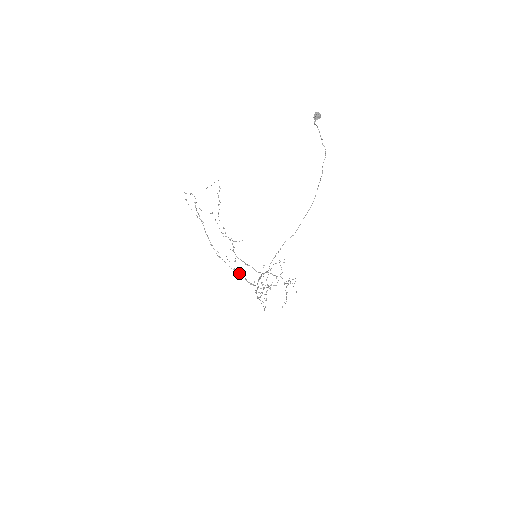
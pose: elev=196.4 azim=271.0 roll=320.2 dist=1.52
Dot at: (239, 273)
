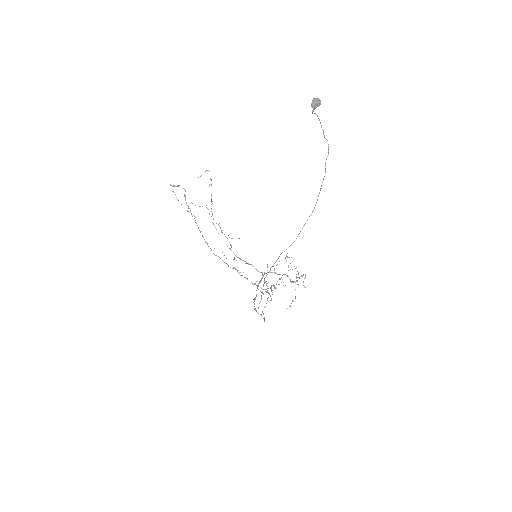
Dot at: occluded
